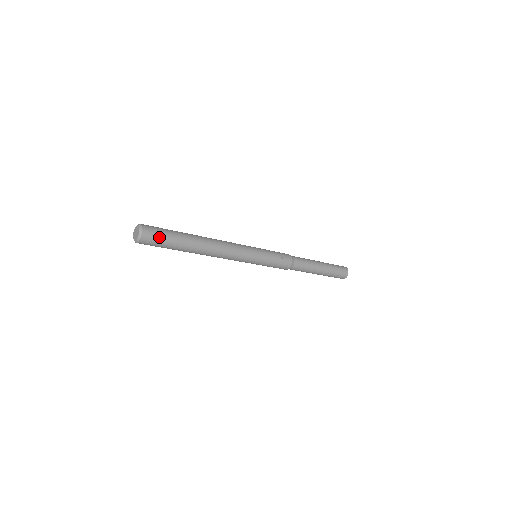
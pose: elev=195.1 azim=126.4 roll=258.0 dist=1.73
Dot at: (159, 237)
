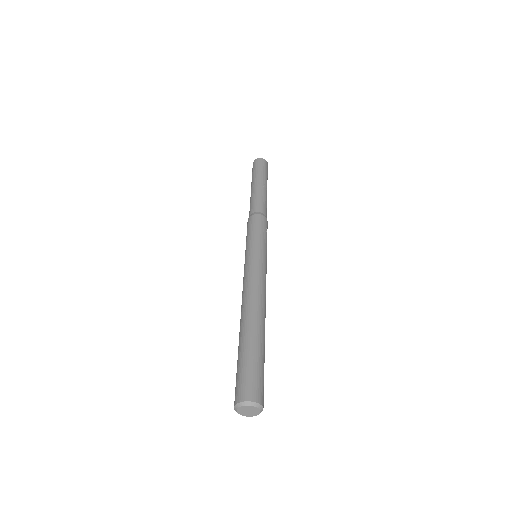
Dot at: (263, 385)
